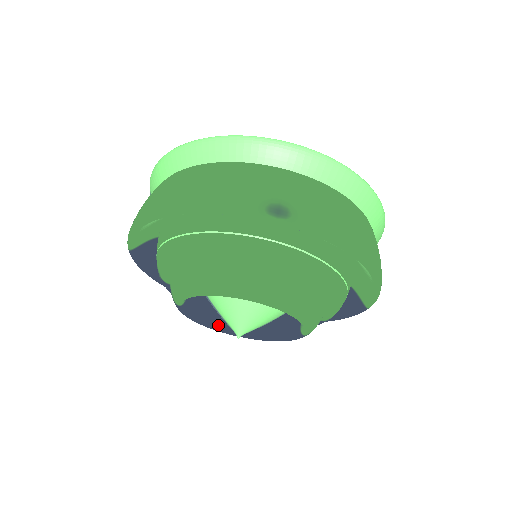
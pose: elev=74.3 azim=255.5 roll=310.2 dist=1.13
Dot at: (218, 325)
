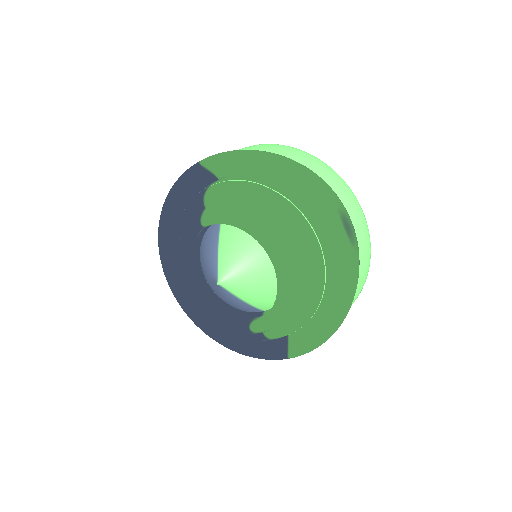
Dot at: (185, 272)
